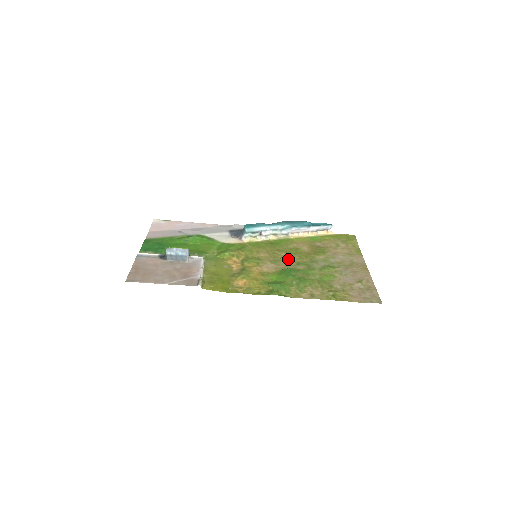
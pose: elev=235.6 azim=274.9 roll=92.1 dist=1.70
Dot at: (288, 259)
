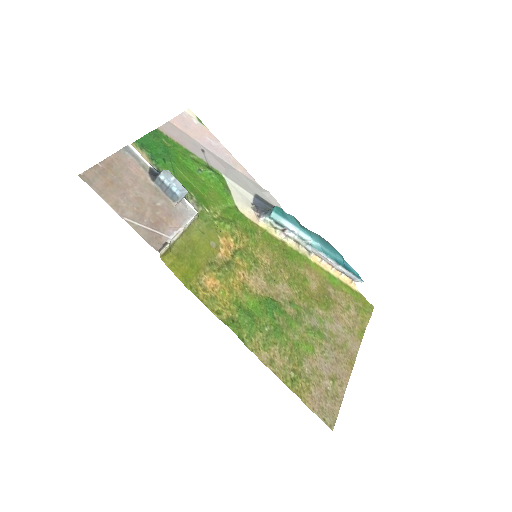
Dot at: (286, 287)
